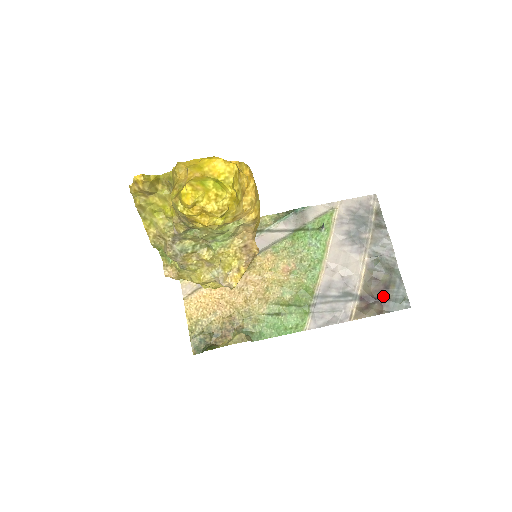
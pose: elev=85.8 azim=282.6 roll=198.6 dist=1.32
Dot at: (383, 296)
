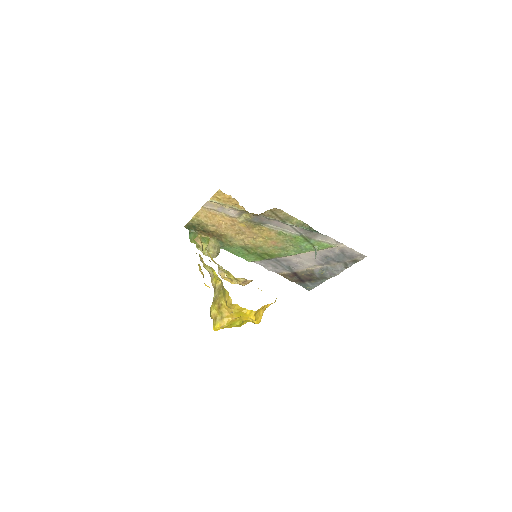
Dot at: (304, 280)
